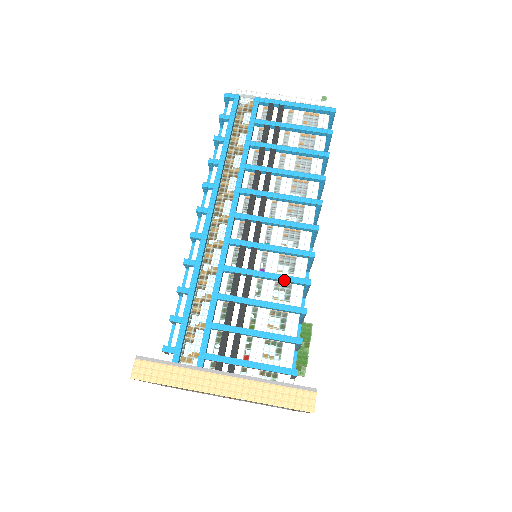
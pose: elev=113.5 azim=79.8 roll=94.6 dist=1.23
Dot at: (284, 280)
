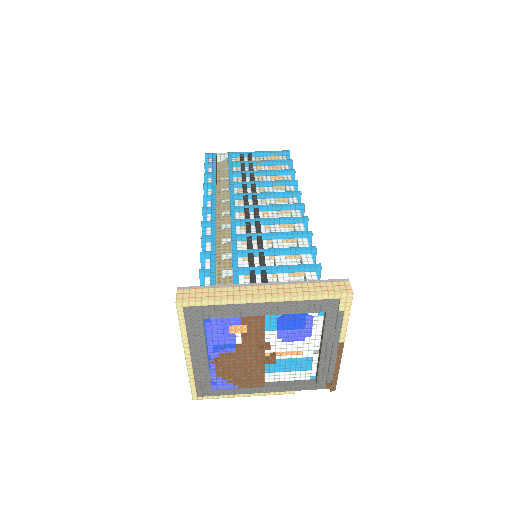
Dot at: (290, 234)
